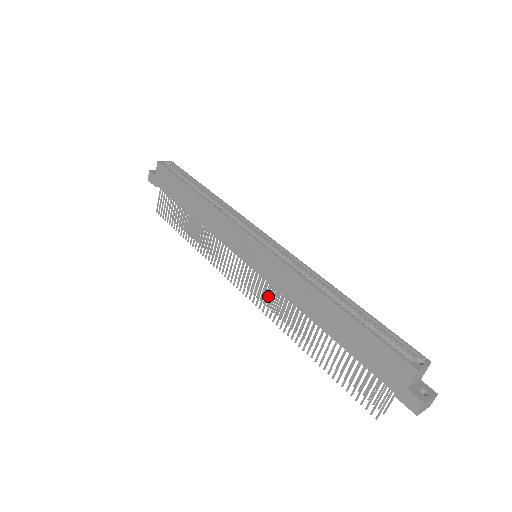
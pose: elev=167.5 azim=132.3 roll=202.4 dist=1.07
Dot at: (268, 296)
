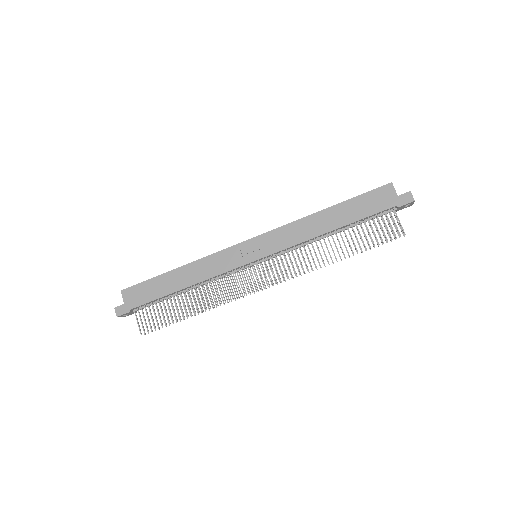
Dot at: (287, 263)
